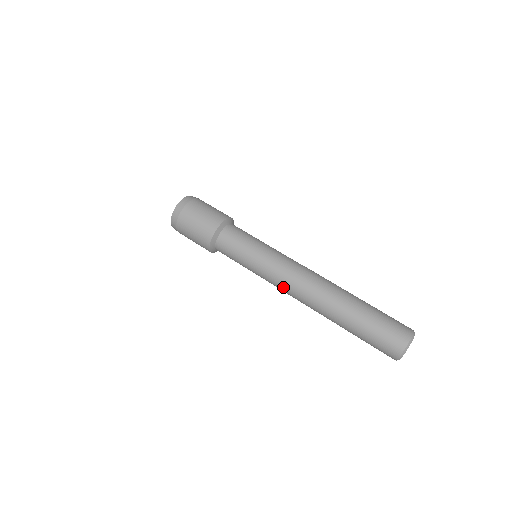
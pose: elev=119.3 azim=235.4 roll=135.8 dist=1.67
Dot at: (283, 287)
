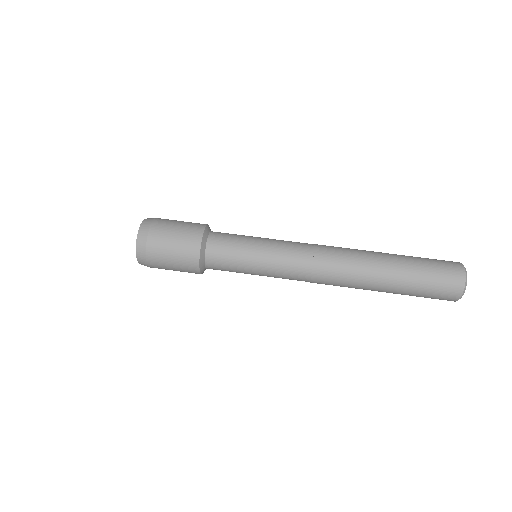
Dot at: occluded
